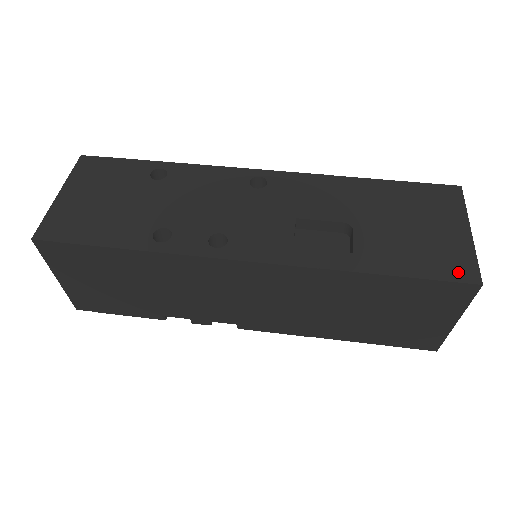
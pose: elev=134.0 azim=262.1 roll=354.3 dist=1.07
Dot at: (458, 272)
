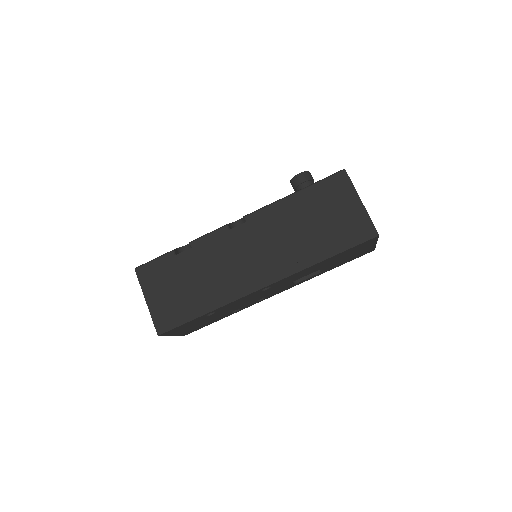
Dot at: occluded
